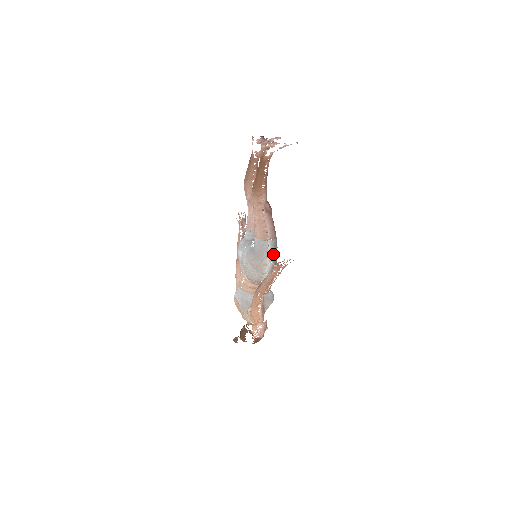
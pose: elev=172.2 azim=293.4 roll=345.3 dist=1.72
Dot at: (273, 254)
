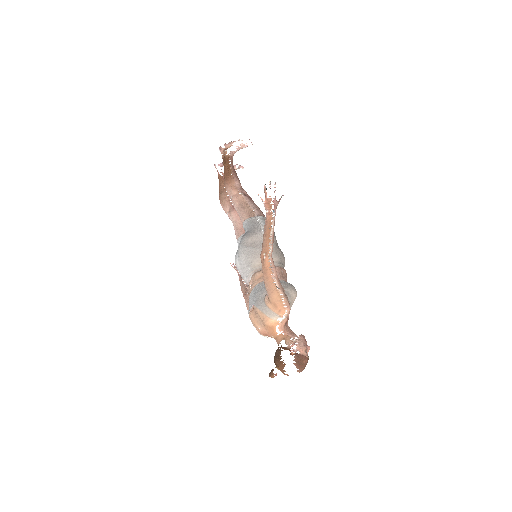
Dot at: occluded
